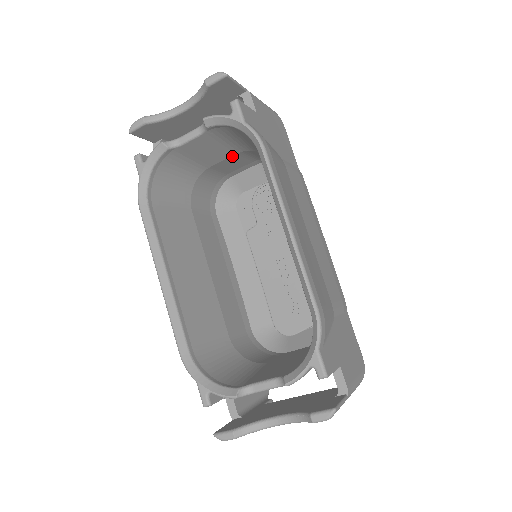
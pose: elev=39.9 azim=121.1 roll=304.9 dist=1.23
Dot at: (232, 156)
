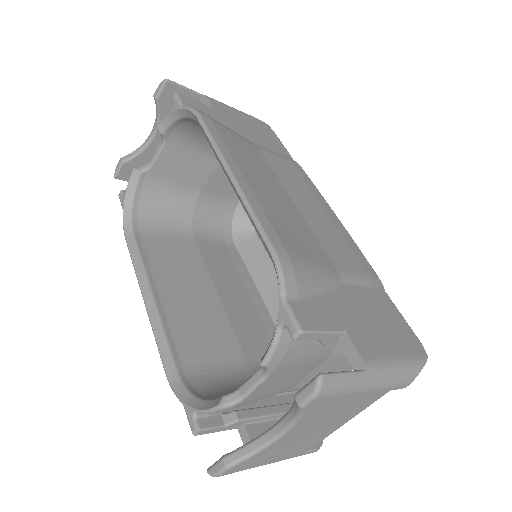
Dot at: (217, 169)
